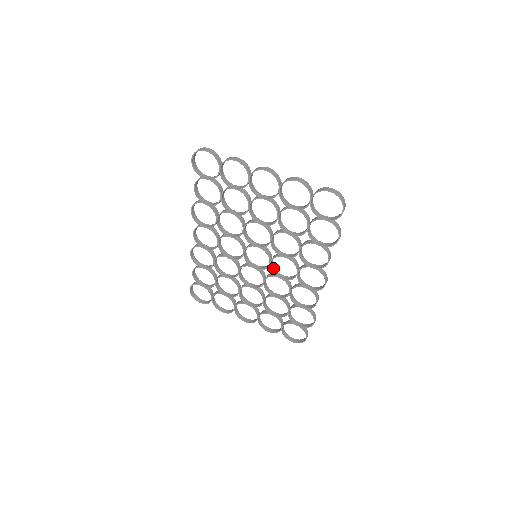
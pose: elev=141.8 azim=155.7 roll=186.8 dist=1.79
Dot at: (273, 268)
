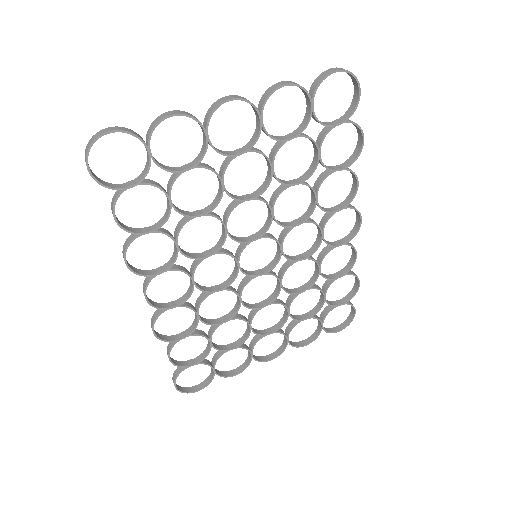
Dot at: (284, 255)
